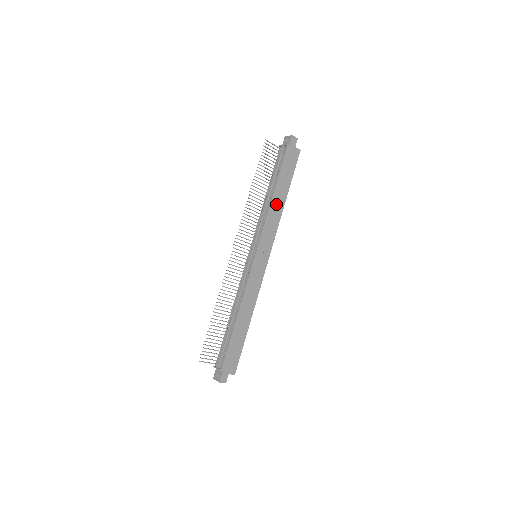
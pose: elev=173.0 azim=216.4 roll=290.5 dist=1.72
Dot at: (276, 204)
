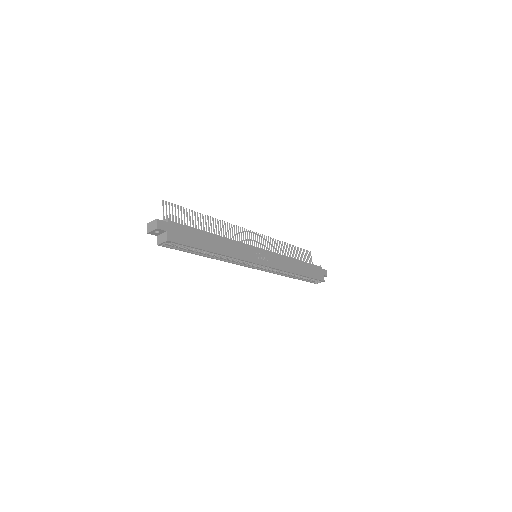
Dot at: (293, 264)
